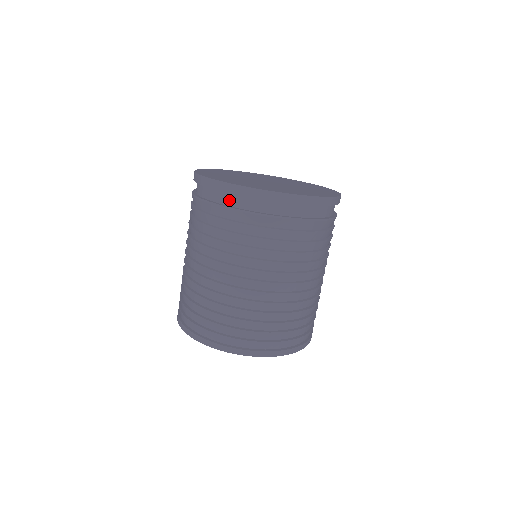
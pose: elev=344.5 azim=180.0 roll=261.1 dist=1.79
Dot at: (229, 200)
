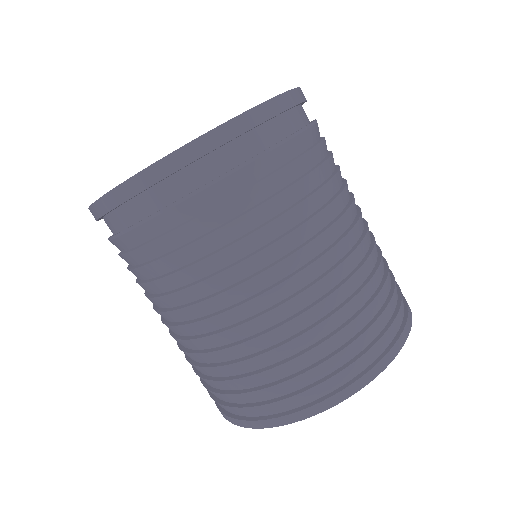
Dot at: (130, 215)
